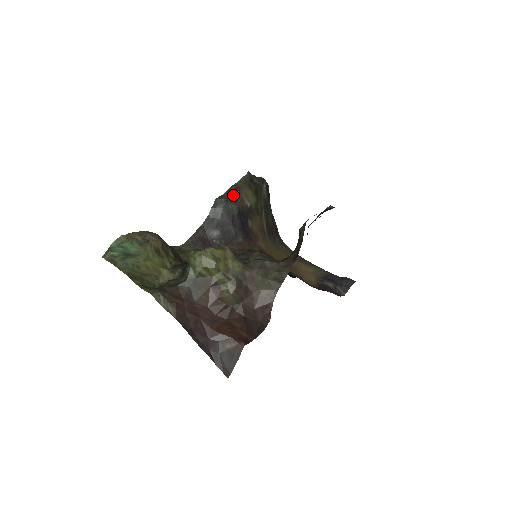
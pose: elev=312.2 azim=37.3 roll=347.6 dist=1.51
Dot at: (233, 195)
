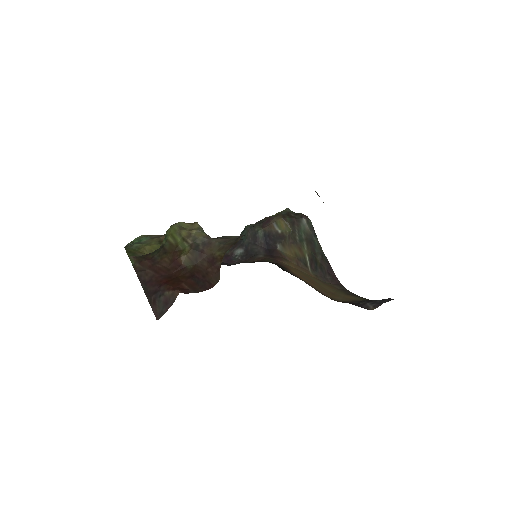
Dot at: (262, 222)
